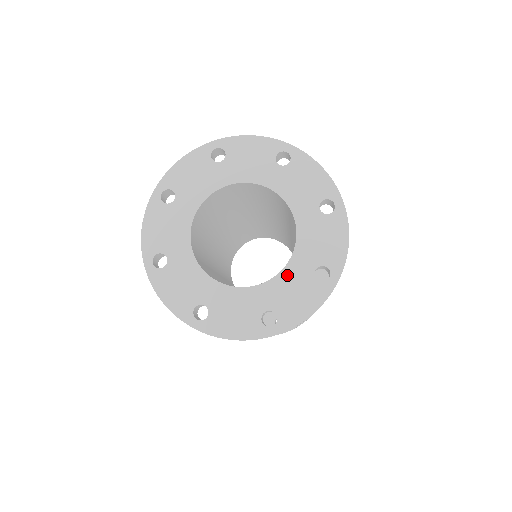
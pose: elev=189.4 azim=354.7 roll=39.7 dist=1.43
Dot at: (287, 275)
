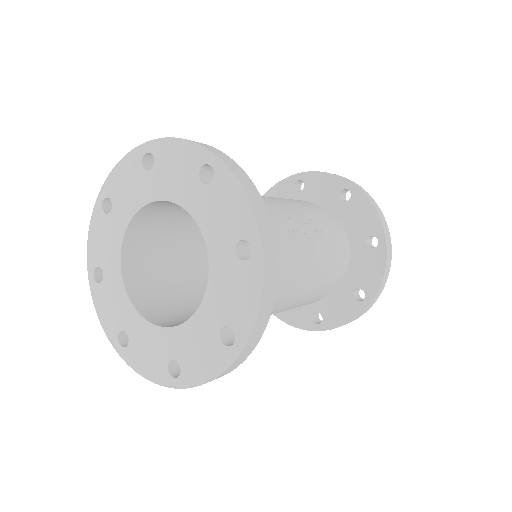
Dot at: (194, 325)
